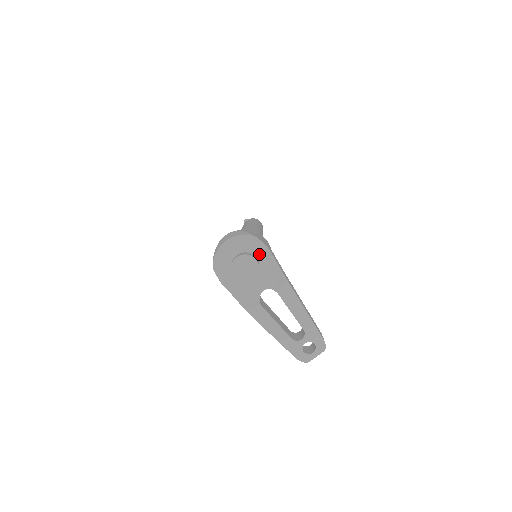
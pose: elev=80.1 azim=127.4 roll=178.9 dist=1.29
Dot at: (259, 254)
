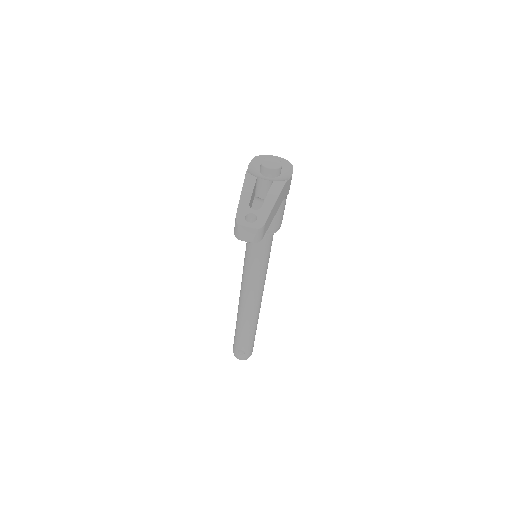
Dot at: (284, 174)
